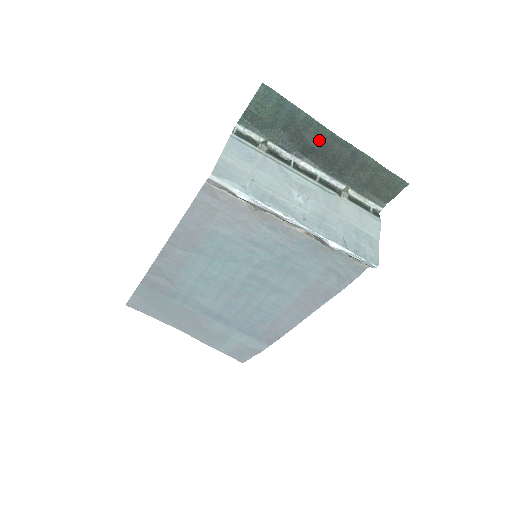
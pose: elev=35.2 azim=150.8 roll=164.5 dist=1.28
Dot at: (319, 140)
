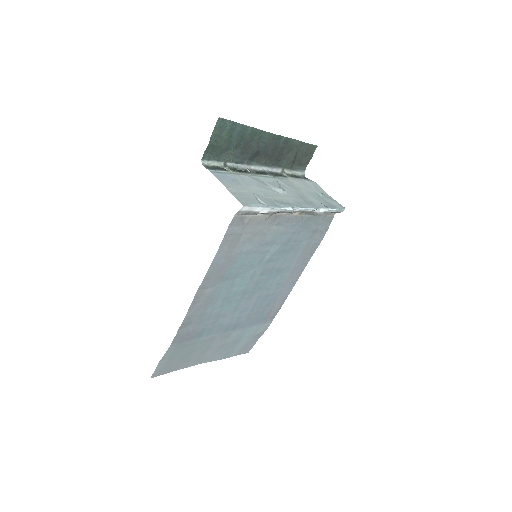
Dot at: (261, 143)
